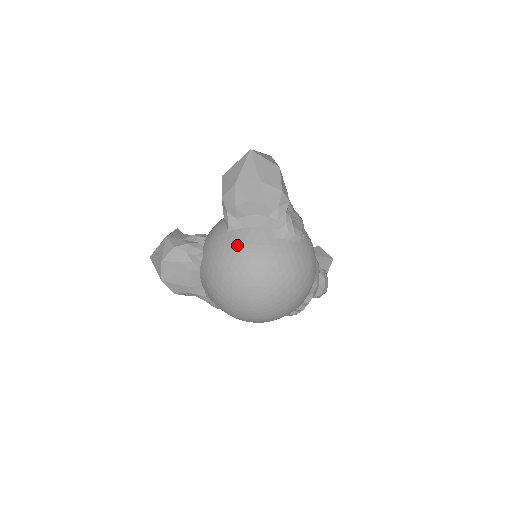
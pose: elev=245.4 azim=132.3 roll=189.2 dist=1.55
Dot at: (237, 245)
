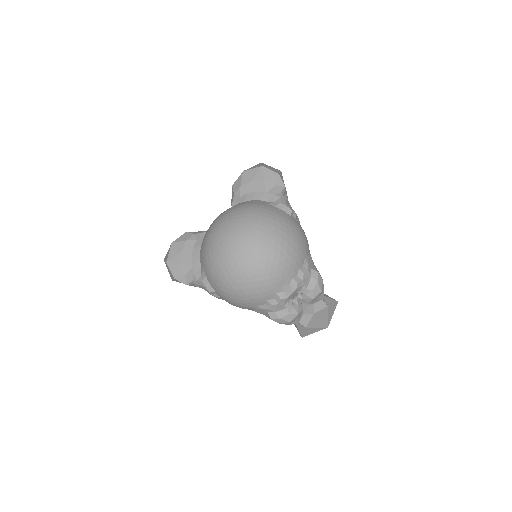
Dot at: (235, 206)
